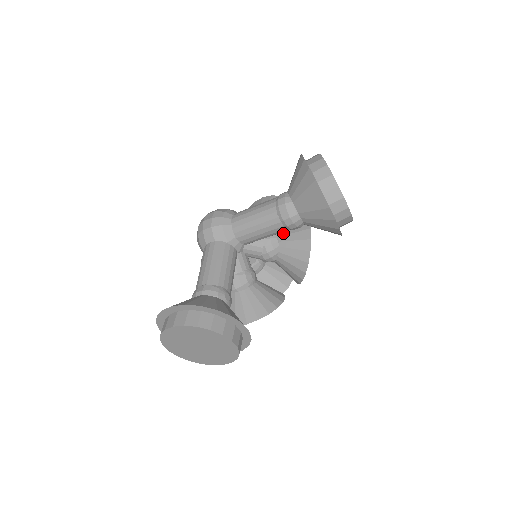
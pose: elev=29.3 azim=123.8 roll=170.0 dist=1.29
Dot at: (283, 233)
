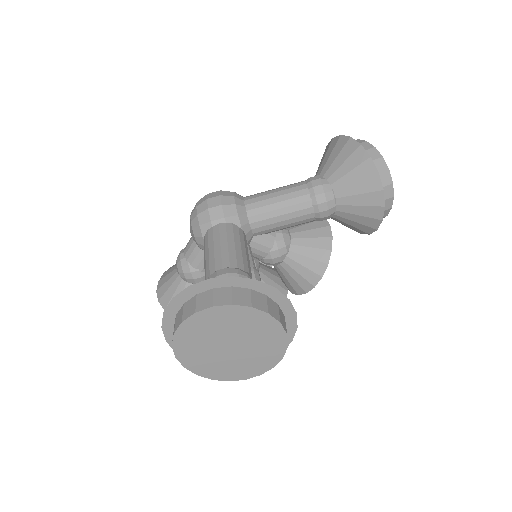
Dot at: (294, 230)
